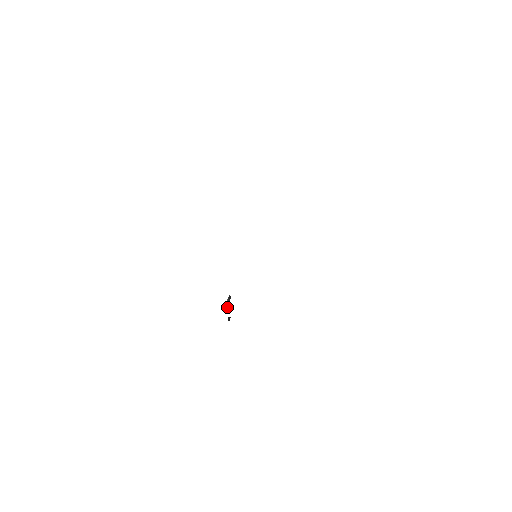
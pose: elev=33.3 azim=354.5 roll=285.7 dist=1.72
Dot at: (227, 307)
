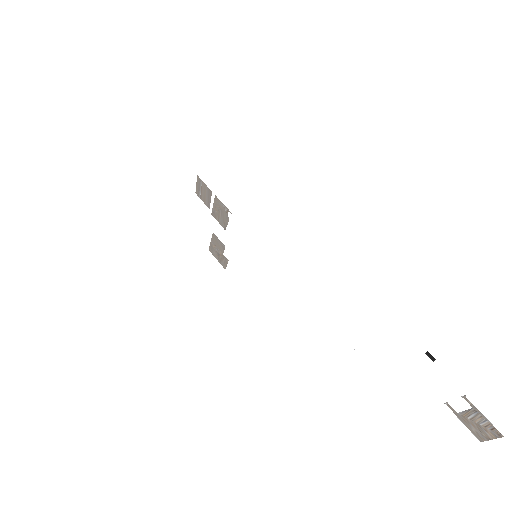
Dot at: occluded
